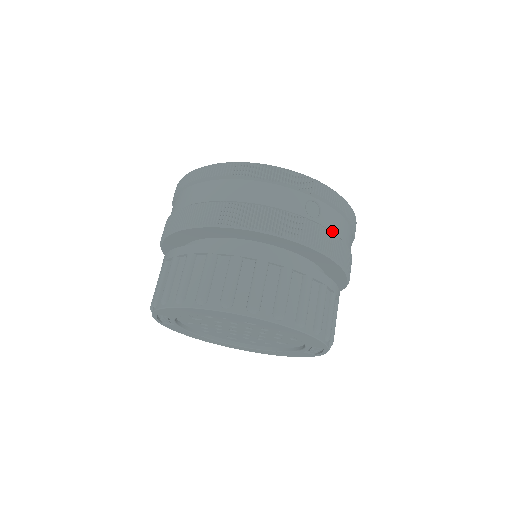
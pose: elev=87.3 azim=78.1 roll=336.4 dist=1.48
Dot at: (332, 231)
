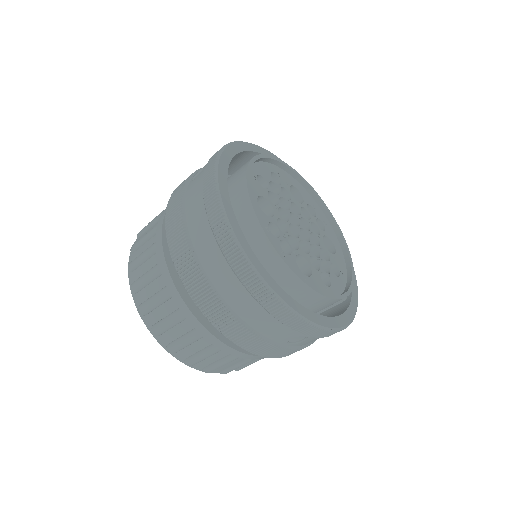
Dot at: (304, 345)
